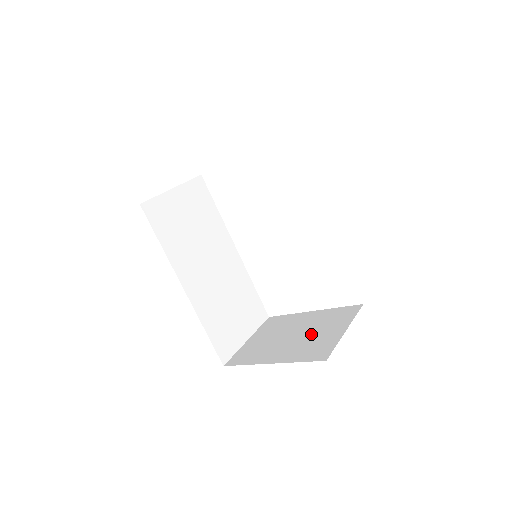
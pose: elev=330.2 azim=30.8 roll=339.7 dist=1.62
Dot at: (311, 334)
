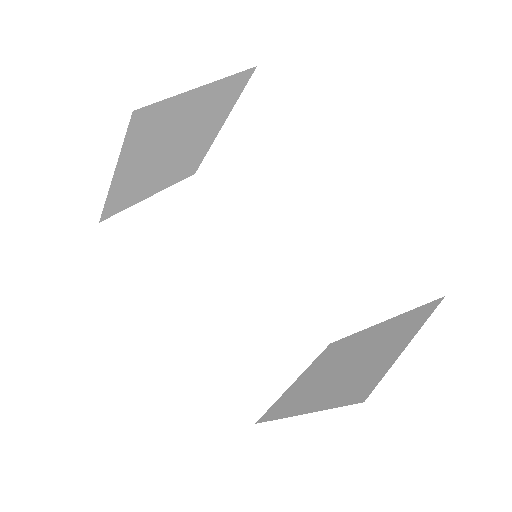
Dot at: (363, 359)
